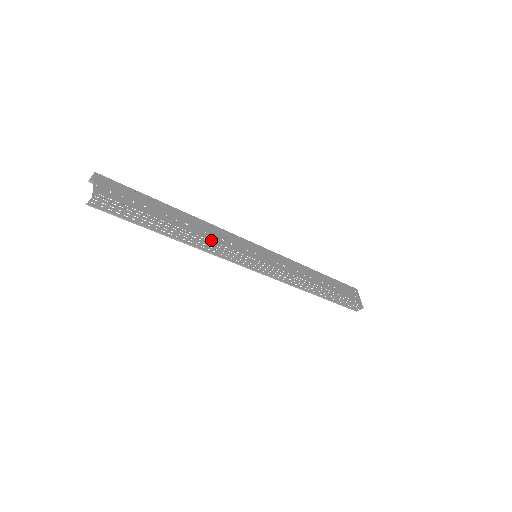
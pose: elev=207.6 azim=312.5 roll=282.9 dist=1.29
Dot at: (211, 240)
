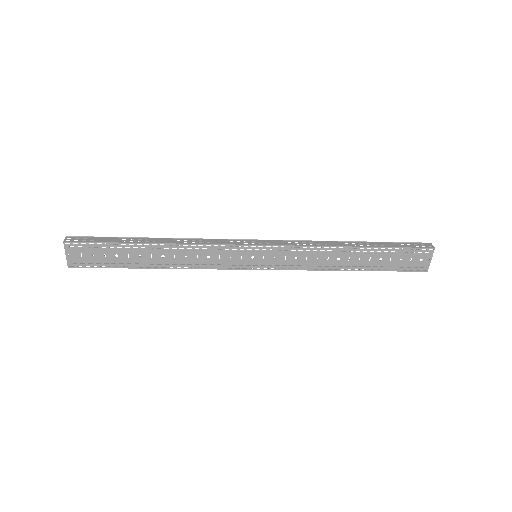
Dot at: (192, 263)
